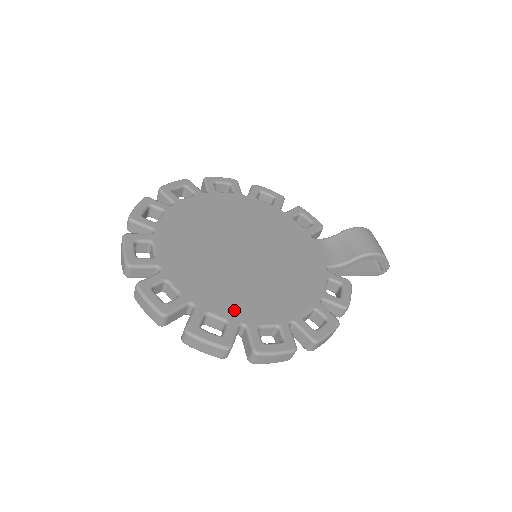
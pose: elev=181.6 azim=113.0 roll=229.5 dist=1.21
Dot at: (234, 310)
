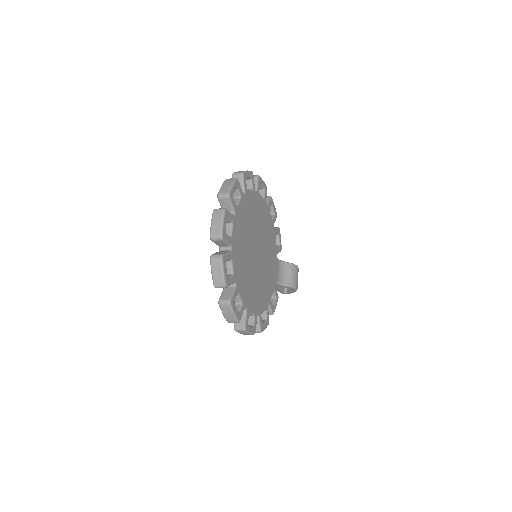
Dot at: (246, 297)
